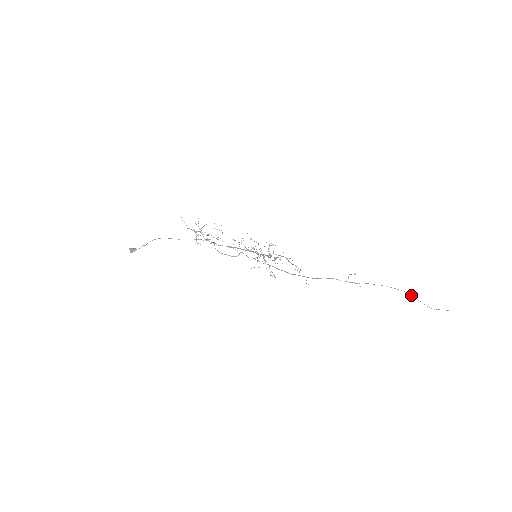
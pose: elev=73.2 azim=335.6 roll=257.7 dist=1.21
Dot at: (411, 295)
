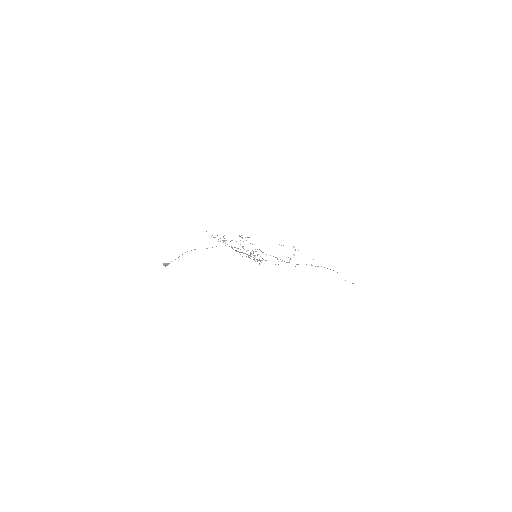
Dot at: occluded
